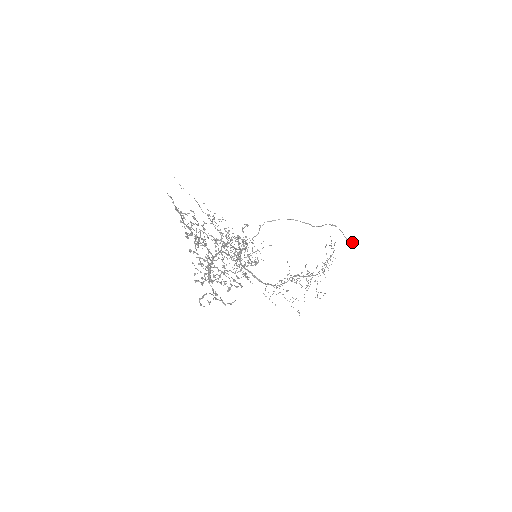
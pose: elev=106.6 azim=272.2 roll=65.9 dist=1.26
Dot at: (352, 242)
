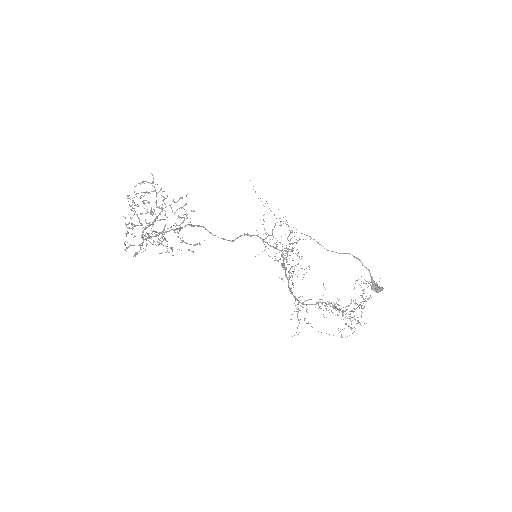
Dot at: occluded
